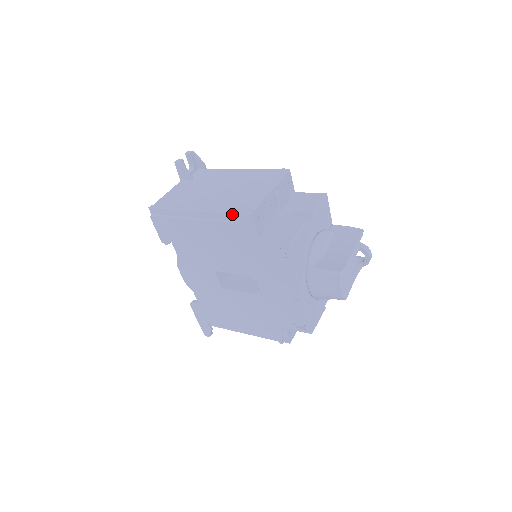
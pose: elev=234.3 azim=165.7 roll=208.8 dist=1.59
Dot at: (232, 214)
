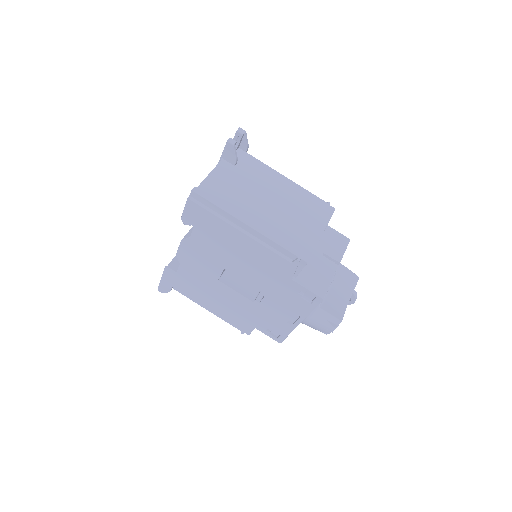
Dot at: (289, 252)
